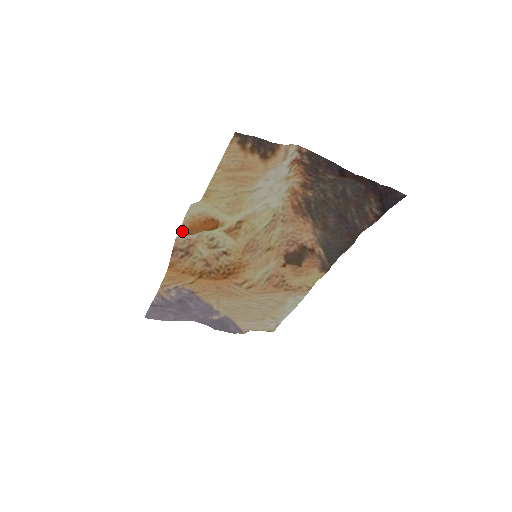
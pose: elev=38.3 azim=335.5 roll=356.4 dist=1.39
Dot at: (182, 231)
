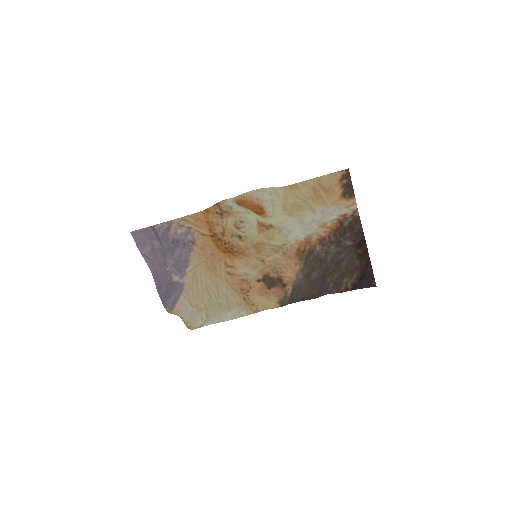
Dot at: (236, 198)
